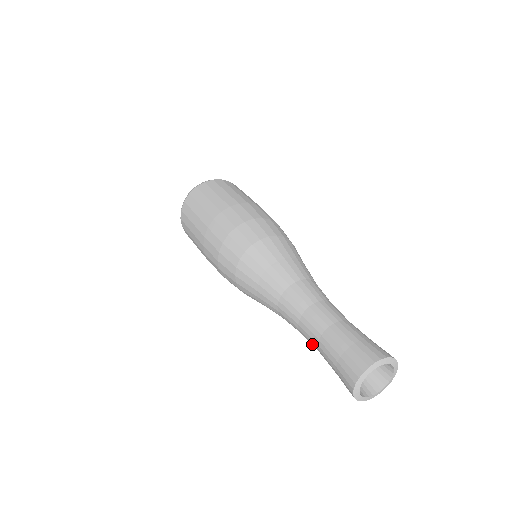
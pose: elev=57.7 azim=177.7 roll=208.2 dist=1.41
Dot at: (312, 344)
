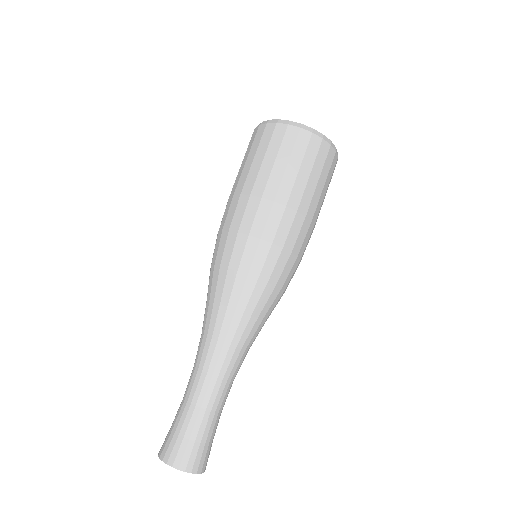
Dot at: occluded
